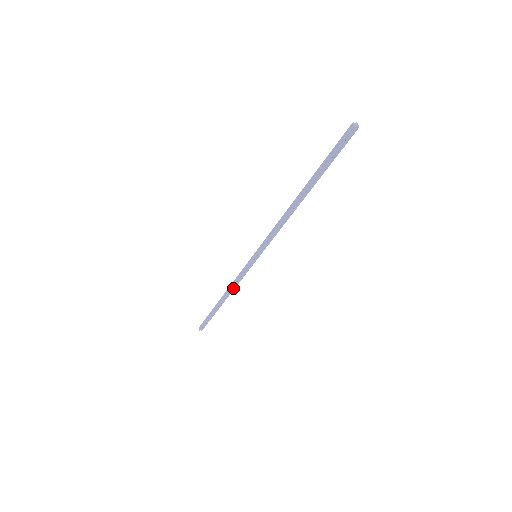
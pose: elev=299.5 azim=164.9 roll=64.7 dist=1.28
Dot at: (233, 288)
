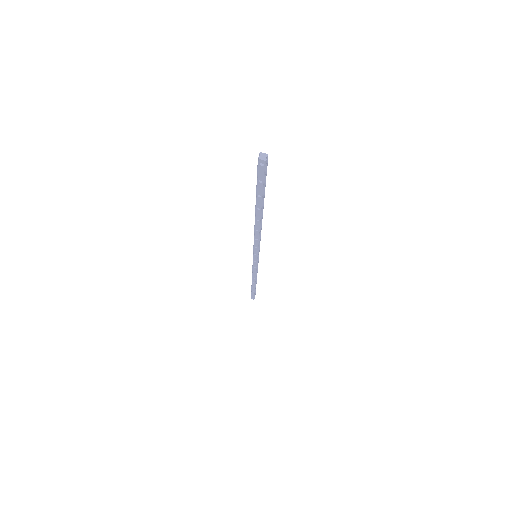
Dot at: (256, 275)
